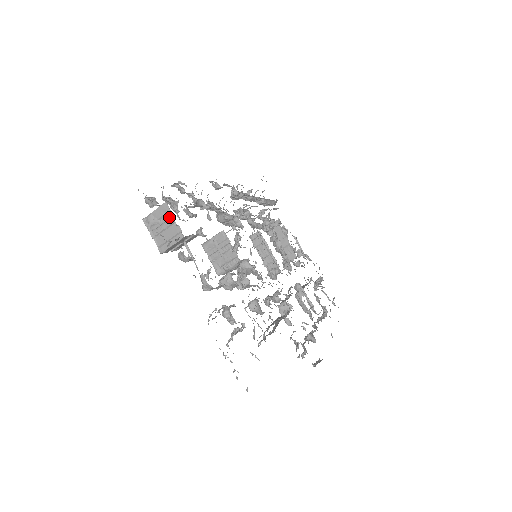
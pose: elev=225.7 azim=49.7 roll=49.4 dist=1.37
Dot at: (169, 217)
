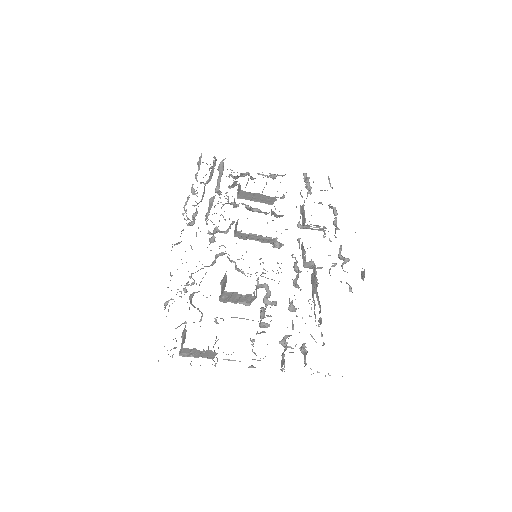
Dot at: (195, 350)
